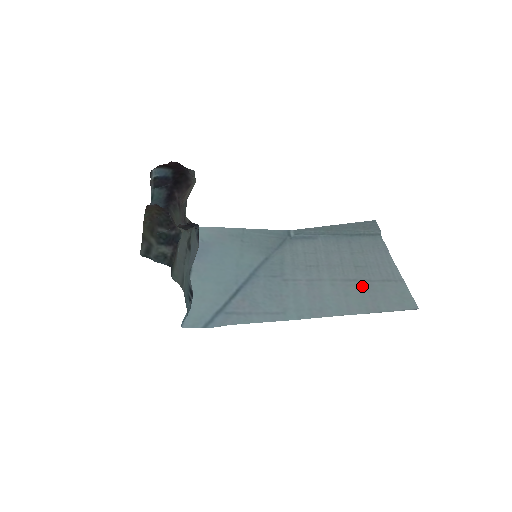
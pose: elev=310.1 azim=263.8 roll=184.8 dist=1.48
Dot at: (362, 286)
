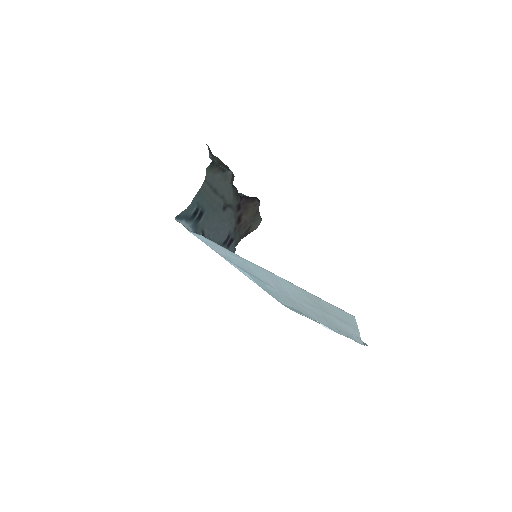
Dot at: (318, 306)
